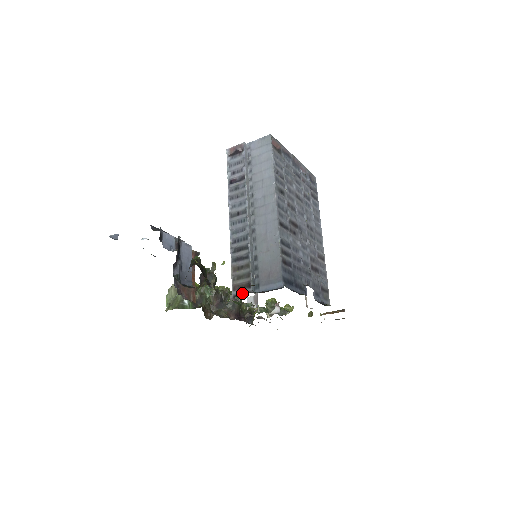
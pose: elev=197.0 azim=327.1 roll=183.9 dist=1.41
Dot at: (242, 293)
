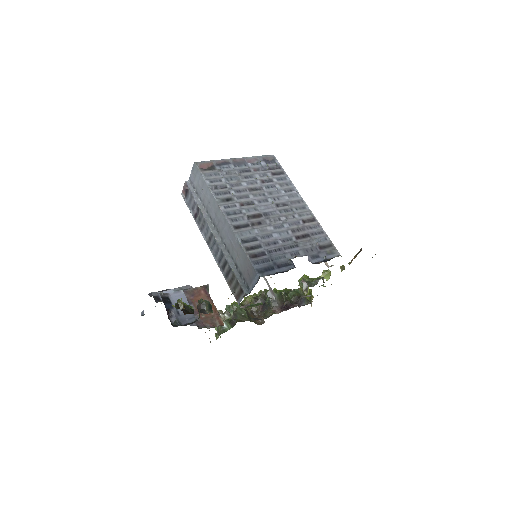
Dot at: occluded
